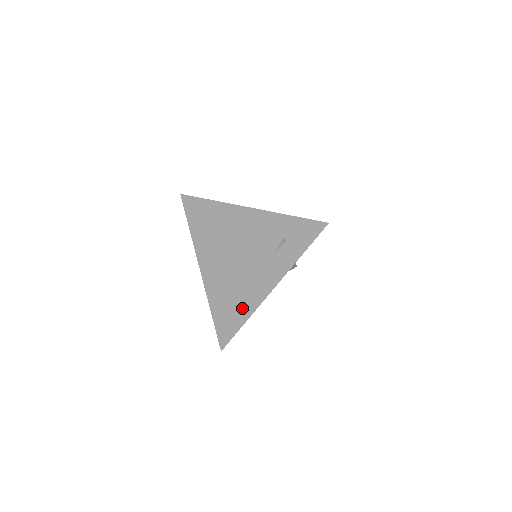
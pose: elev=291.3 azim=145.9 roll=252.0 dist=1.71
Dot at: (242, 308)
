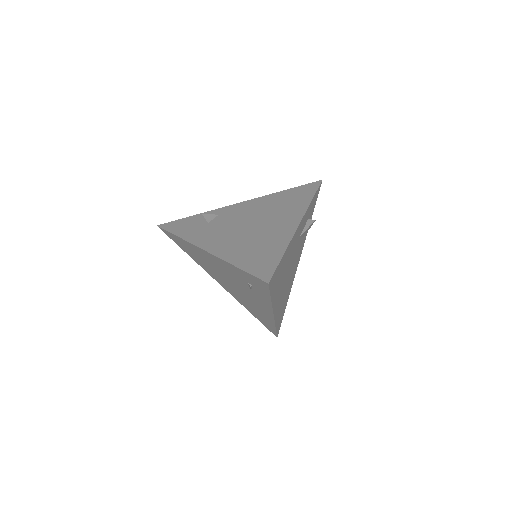
Dot at: (265, 318)
